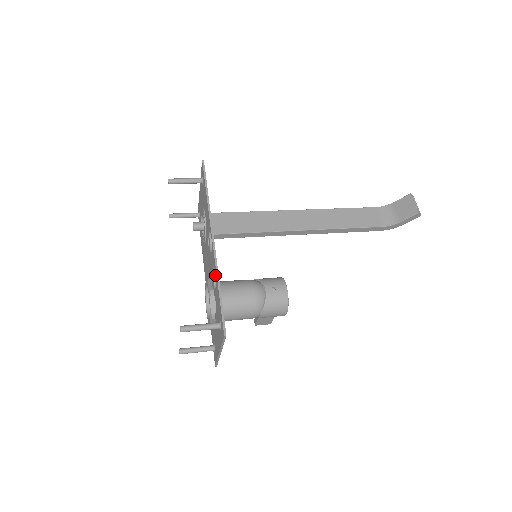
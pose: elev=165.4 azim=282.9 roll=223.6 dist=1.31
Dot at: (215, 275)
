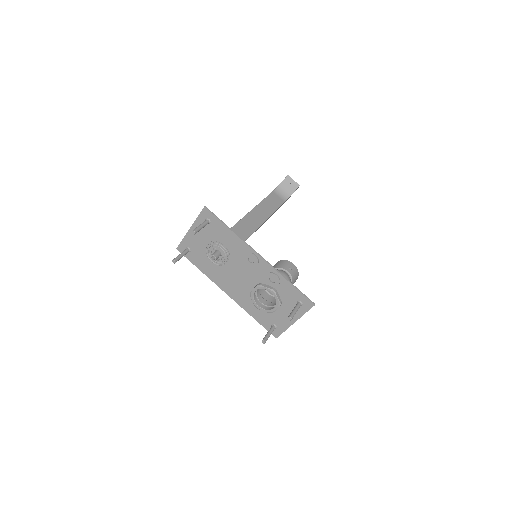
Dot at: (278, 276)
